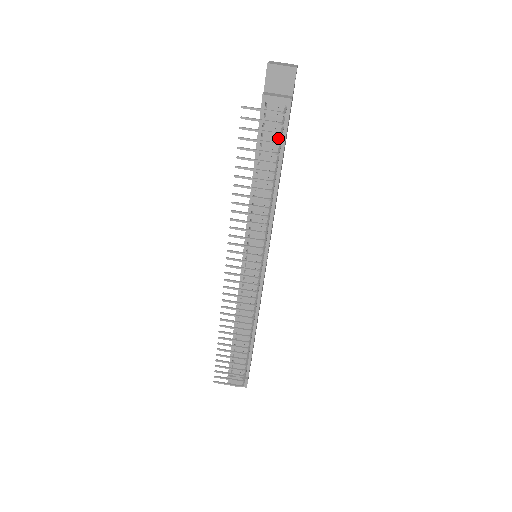
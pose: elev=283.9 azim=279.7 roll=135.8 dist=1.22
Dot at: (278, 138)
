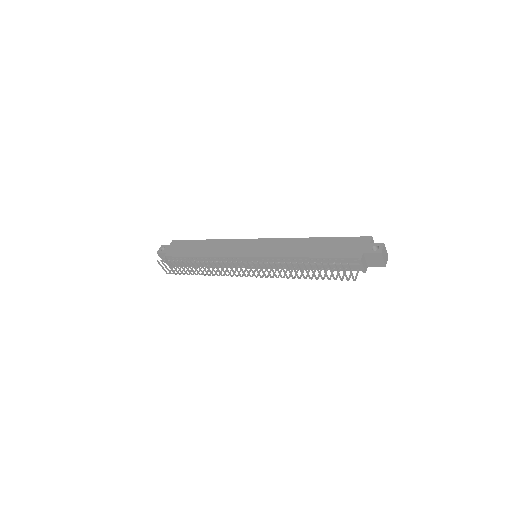
Dot at: (339, 267)
